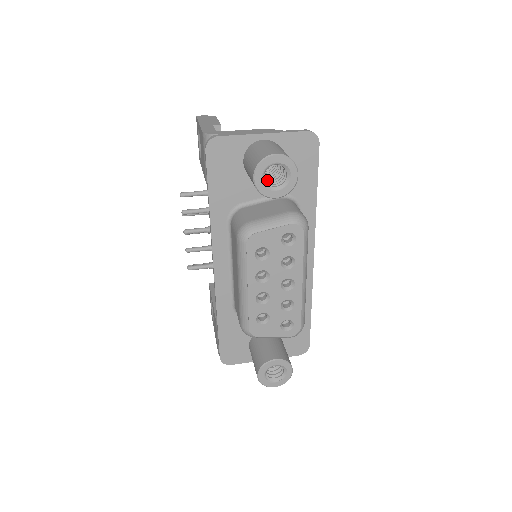
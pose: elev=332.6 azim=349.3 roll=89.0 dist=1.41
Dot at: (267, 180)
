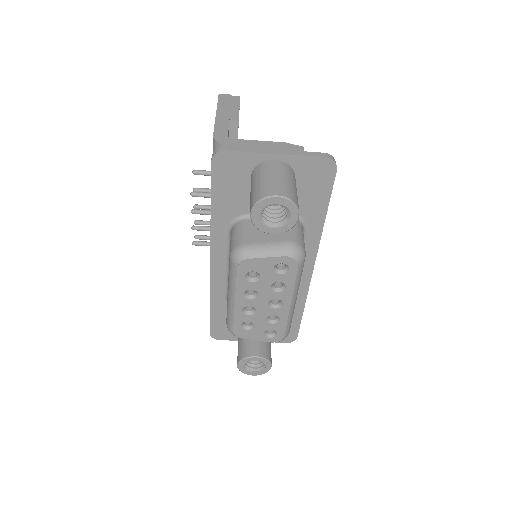
Dot at: (269, 209)
